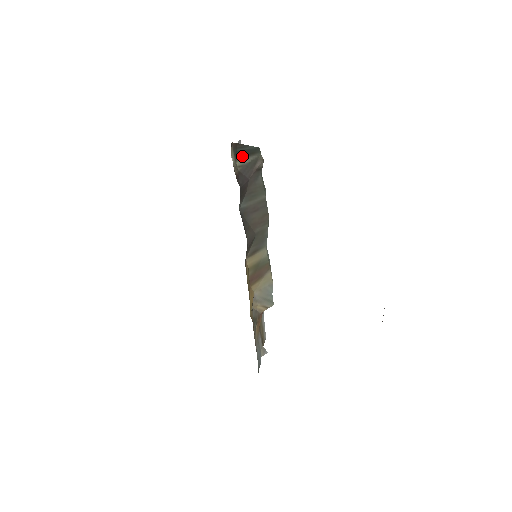
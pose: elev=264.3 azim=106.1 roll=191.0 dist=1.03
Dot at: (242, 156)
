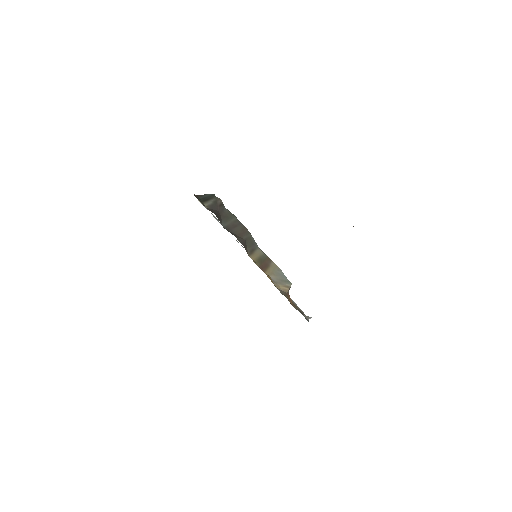
Dot at: (205, 201)
